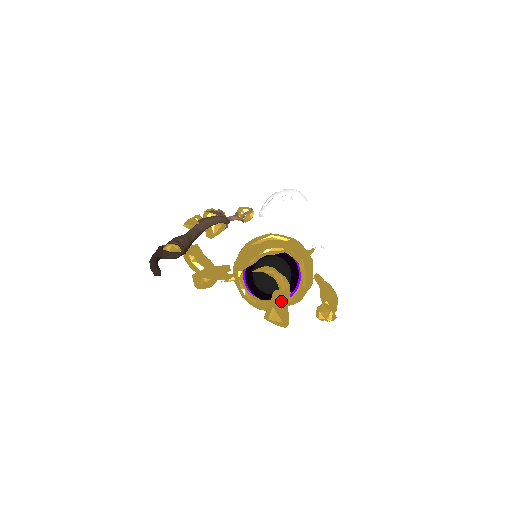
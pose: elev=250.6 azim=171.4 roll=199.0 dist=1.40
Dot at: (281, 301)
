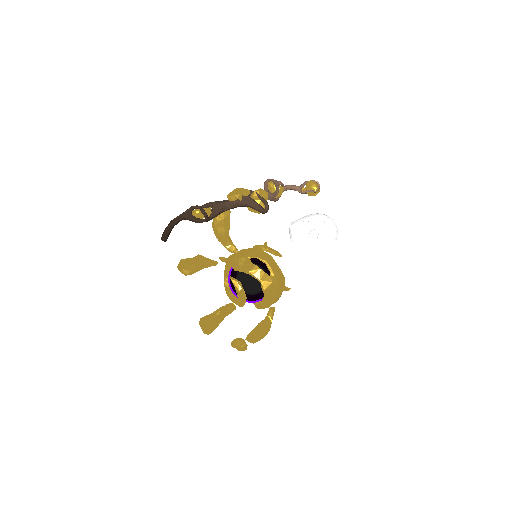
Dot at: (218, 319)
